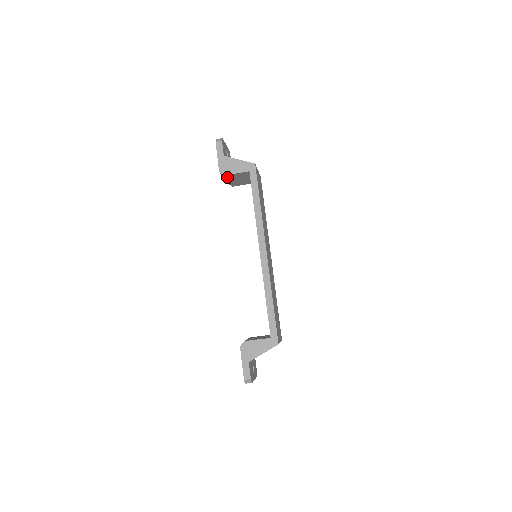
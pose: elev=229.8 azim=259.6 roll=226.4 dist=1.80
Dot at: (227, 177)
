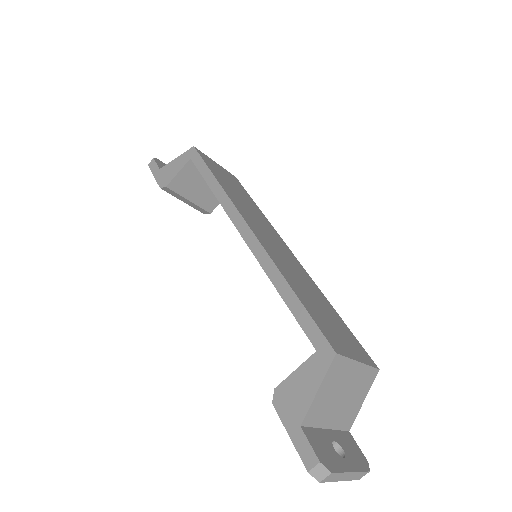
Dot at: (176, 191)
